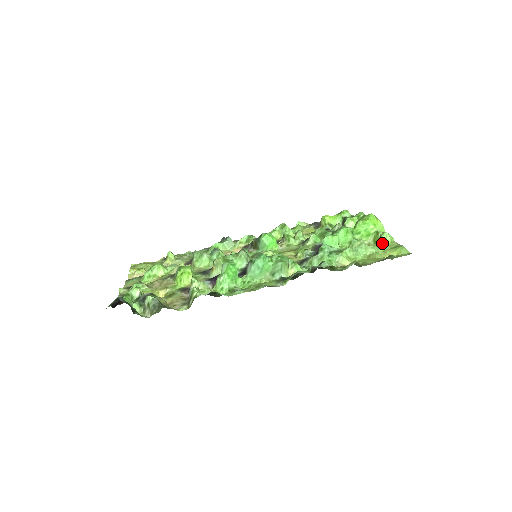
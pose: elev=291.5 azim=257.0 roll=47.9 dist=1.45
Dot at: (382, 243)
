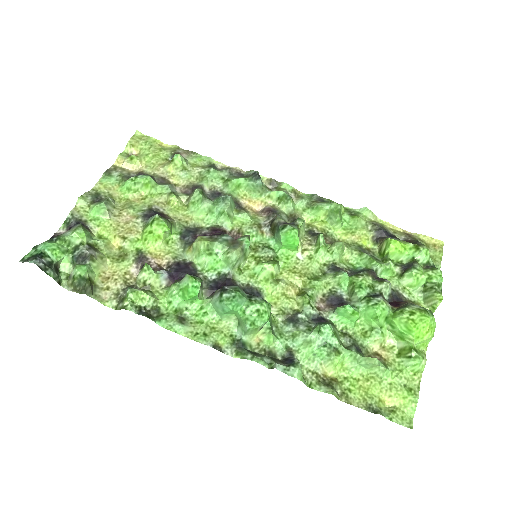
Dot at: (403, 366)
